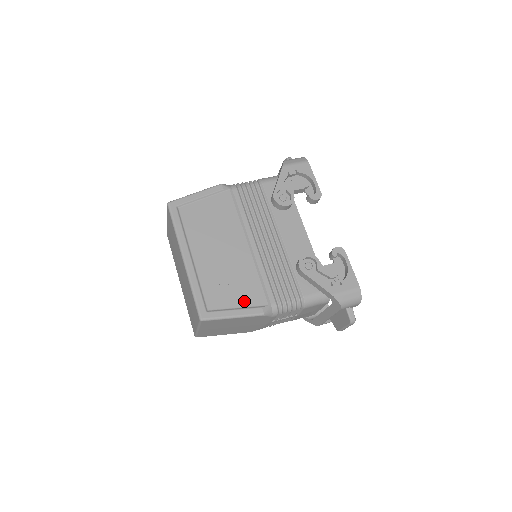
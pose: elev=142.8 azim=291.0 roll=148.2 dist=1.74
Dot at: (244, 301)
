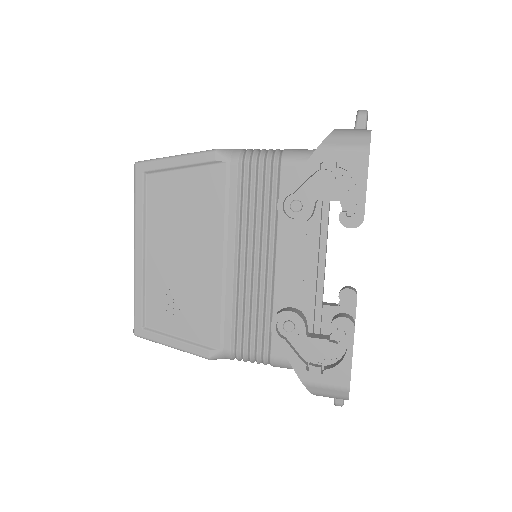
Dot at: (191, 332)
